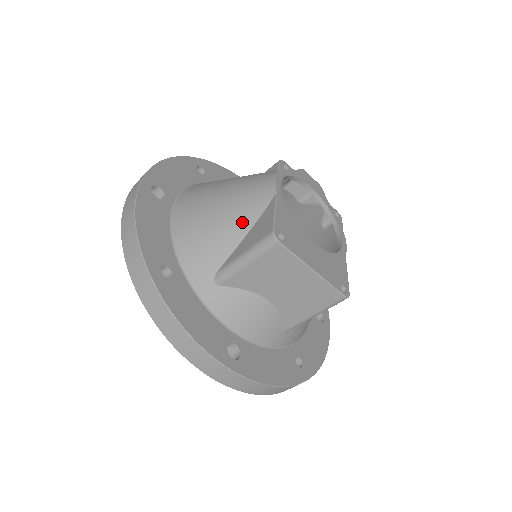
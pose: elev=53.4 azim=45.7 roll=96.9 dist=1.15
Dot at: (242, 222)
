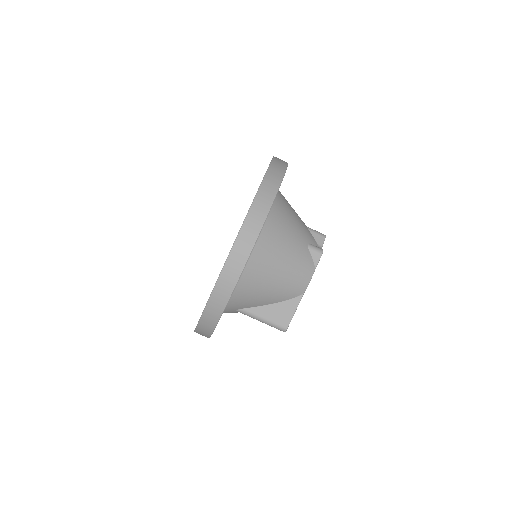
Dot at: (276, 299)
